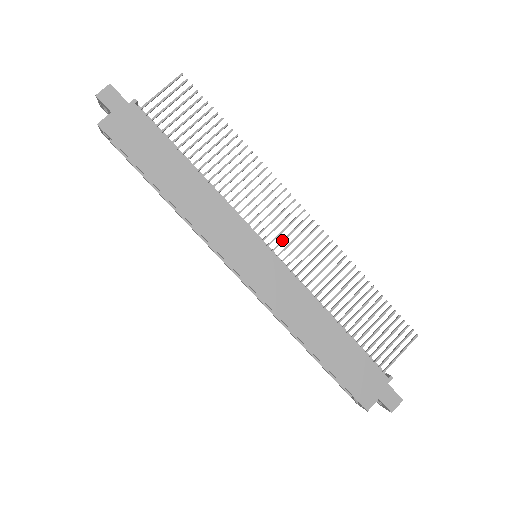
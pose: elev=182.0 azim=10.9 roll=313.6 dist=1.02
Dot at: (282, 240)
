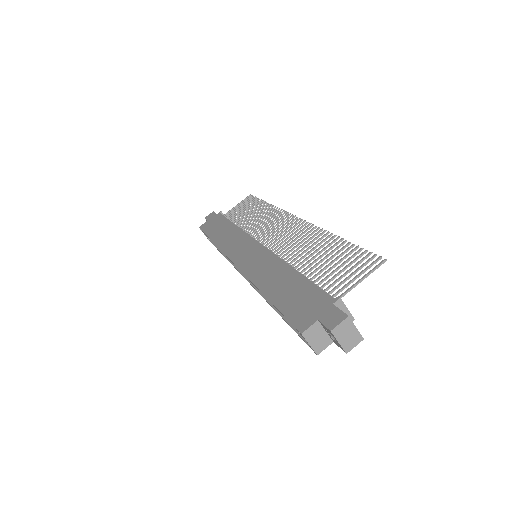
Dot at: (274, 238)
